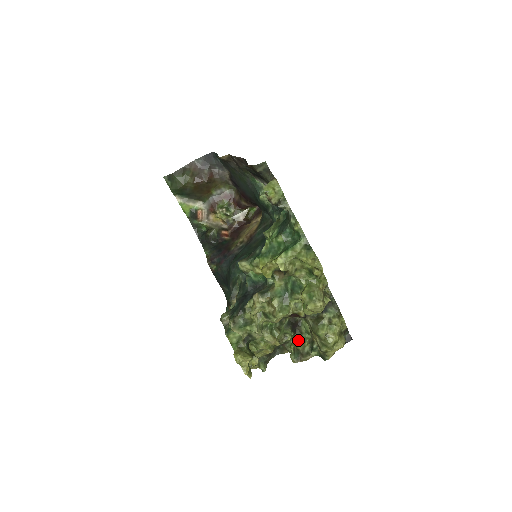
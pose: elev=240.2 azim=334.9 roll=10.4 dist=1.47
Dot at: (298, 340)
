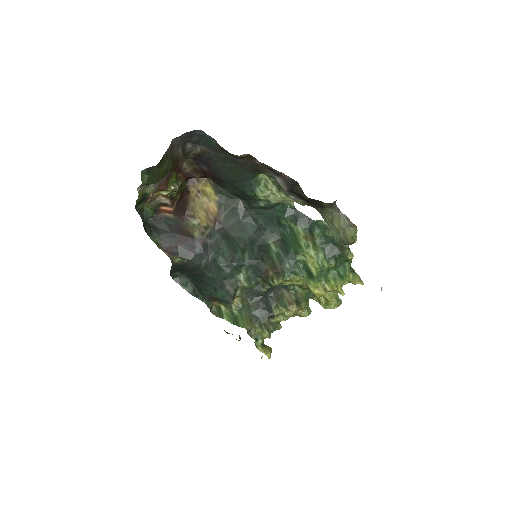
Dot at: occluded
